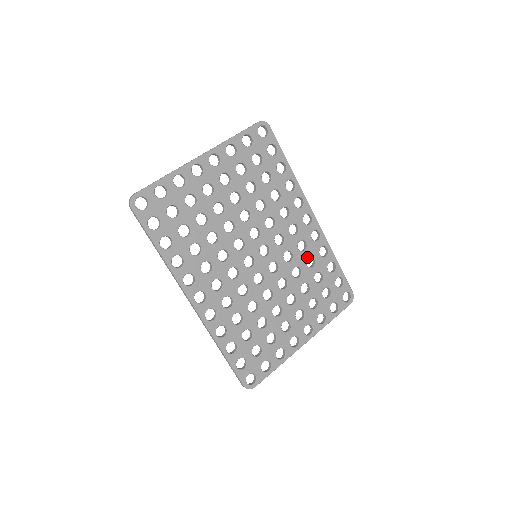
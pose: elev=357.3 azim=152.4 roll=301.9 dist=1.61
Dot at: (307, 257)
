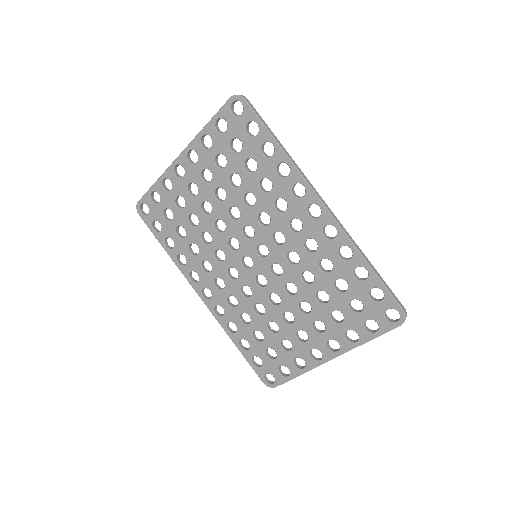
Dot at: (320, 259)
